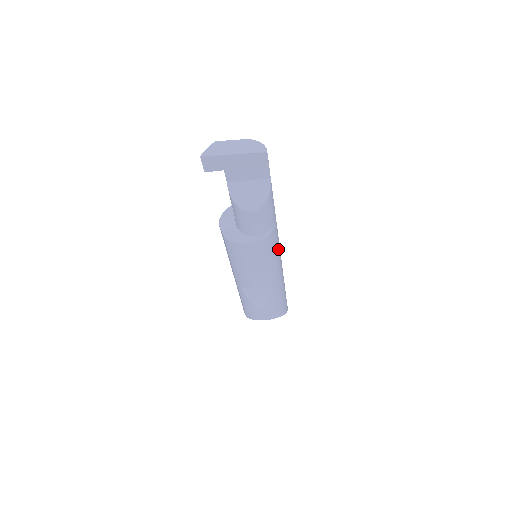
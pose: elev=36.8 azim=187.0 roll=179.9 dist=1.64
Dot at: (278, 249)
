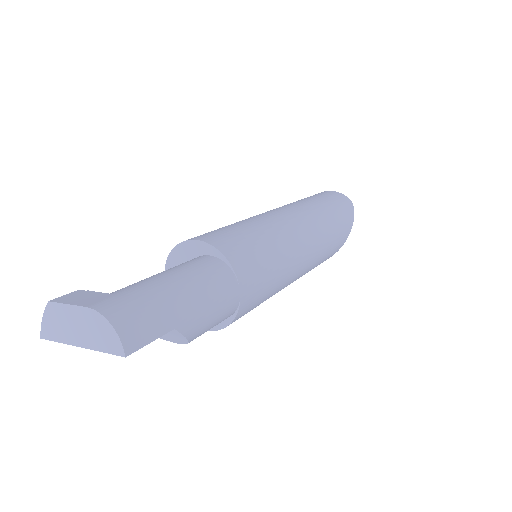
Dot at: (273, 281)
